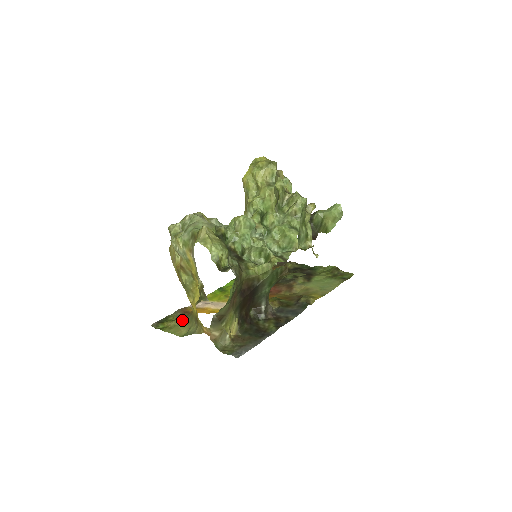
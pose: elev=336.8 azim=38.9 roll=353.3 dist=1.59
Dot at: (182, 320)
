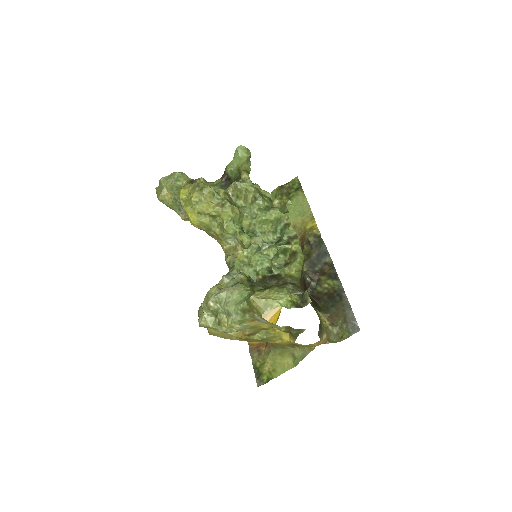
Dot at: (272, 356)
